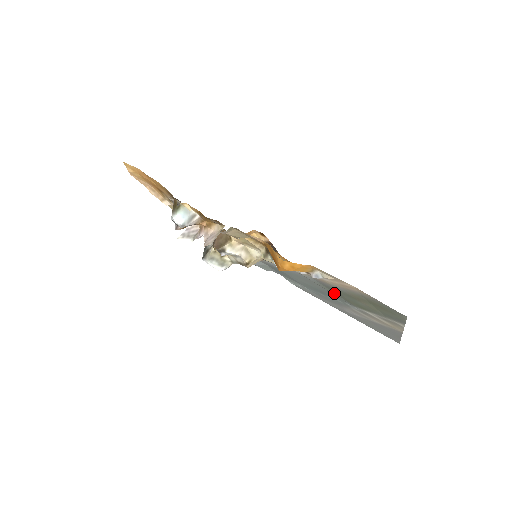
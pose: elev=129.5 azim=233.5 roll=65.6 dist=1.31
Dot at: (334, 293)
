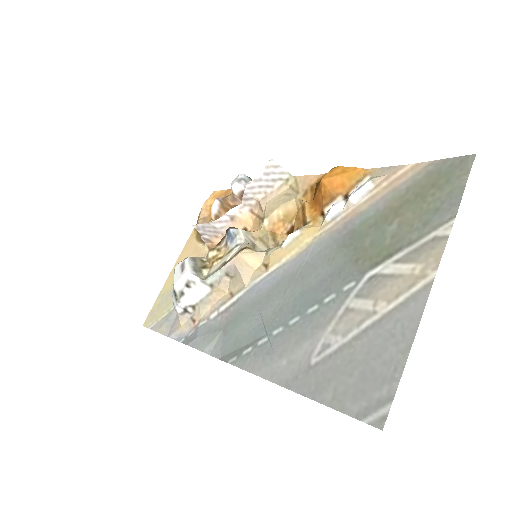
Dot at: (343, 258)
